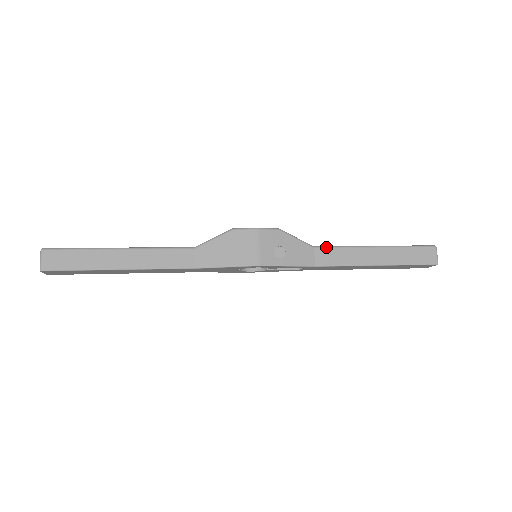
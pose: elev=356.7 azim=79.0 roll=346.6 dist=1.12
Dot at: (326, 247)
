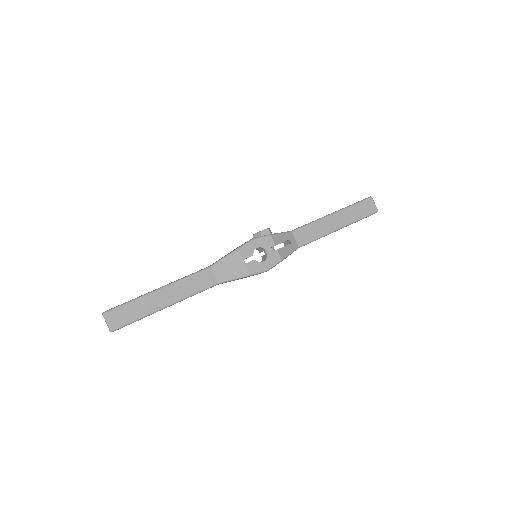
Dot at: occluded
